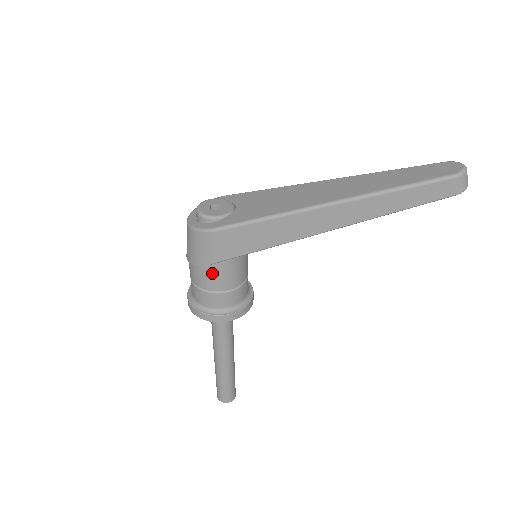
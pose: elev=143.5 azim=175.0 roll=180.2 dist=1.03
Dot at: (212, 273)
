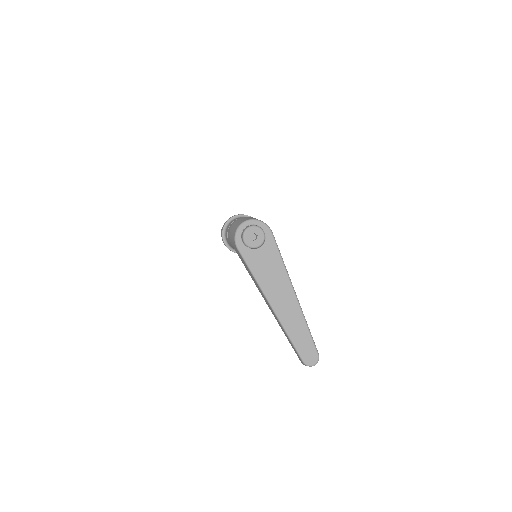
Dot at: occluded
